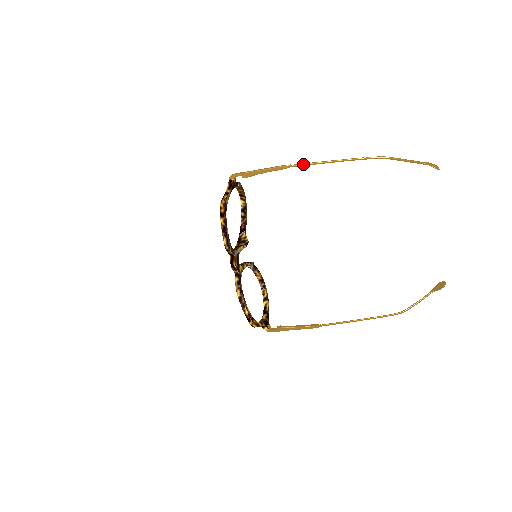
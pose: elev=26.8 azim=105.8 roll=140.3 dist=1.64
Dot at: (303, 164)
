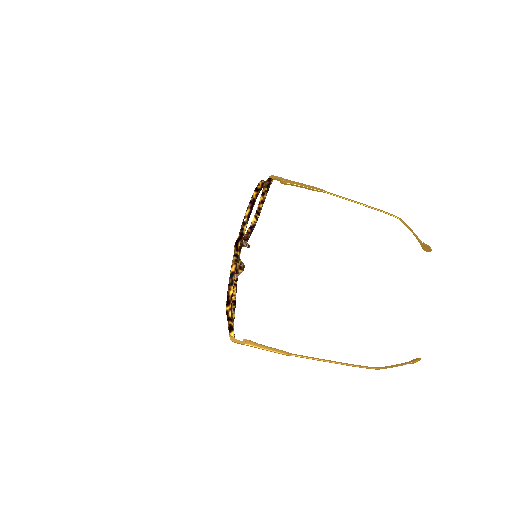
Dot at: (334, 194)
